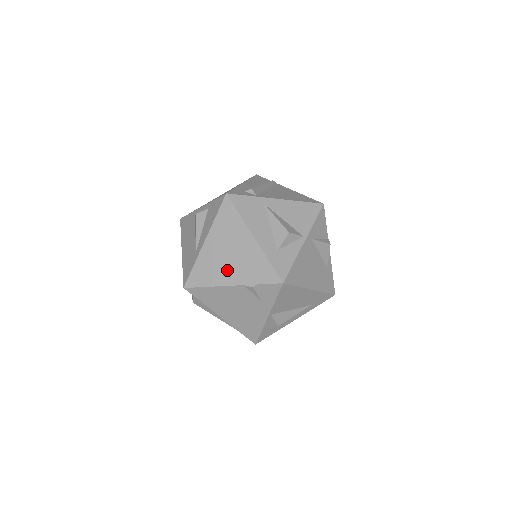
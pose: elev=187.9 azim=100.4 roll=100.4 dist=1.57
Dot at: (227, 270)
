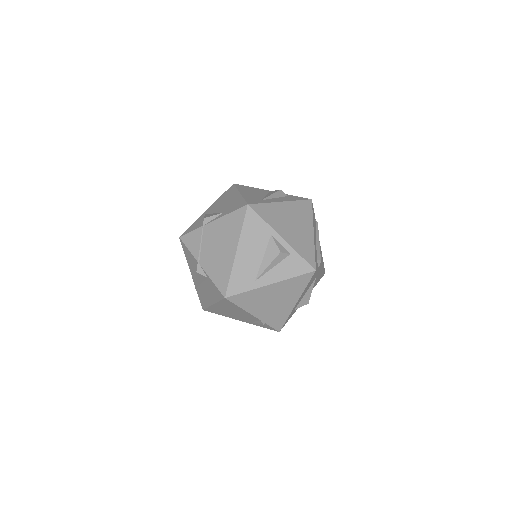
Dot at: (262, 308)
